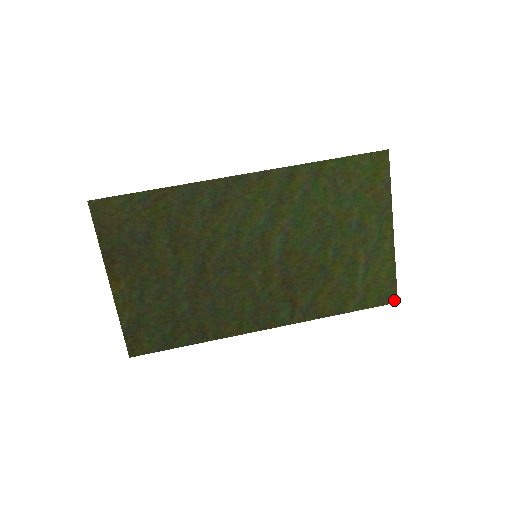
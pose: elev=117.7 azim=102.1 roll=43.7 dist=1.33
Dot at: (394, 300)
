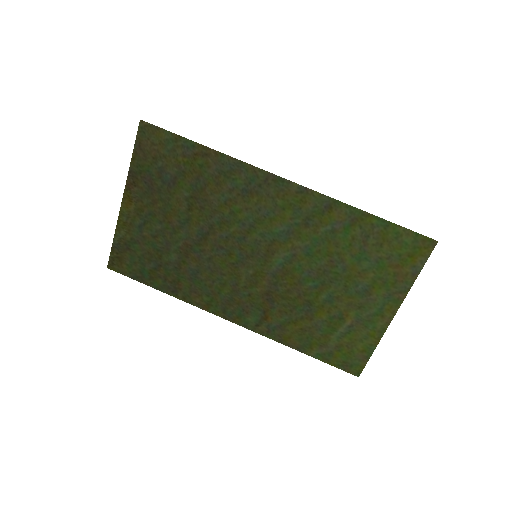
Dot at: (357, 373)
